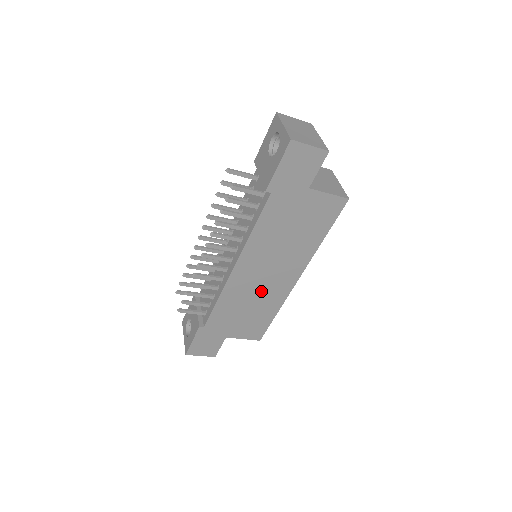
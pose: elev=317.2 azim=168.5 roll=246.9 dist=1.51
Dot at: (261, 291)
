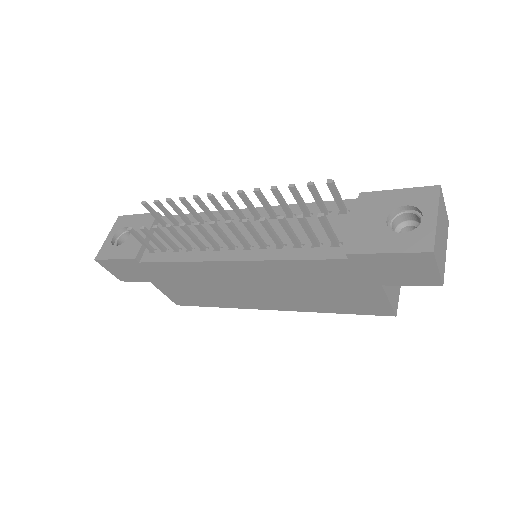
Dot at: (227, 289)
